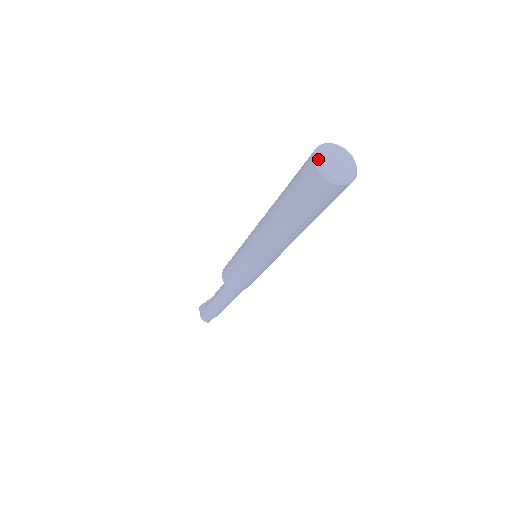
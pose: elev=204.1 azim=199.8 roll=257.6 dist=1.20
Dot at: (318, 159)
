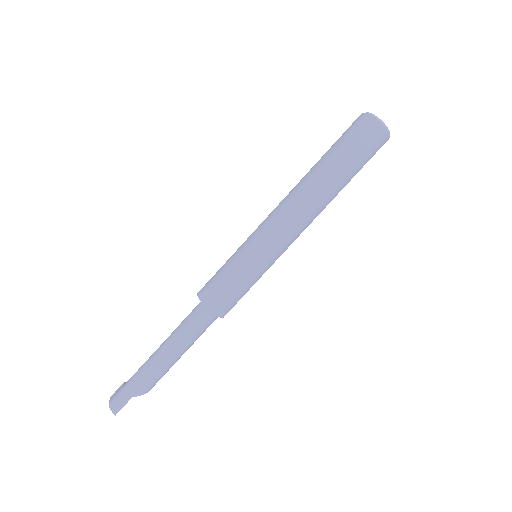
Dot at: (366, 112)
